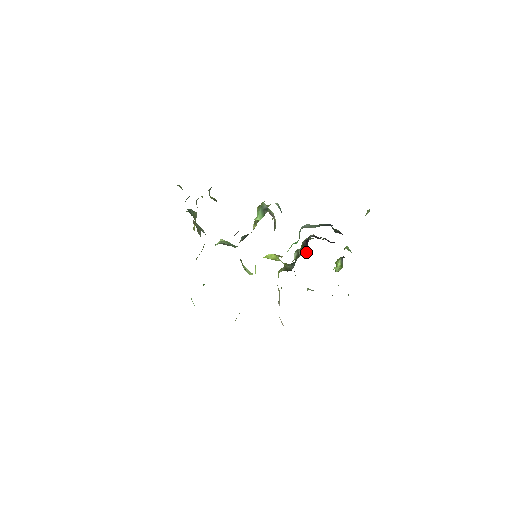
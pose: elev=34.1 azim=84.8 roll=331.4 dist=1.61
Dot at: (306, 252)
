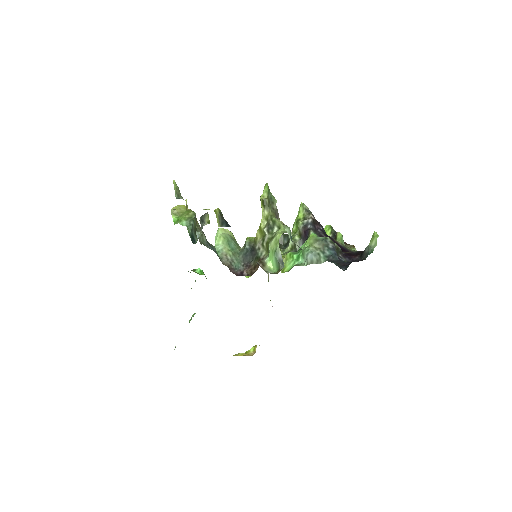
Dot at: occluded
